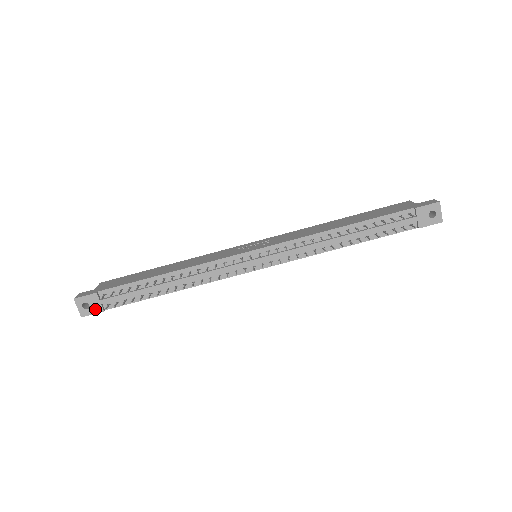
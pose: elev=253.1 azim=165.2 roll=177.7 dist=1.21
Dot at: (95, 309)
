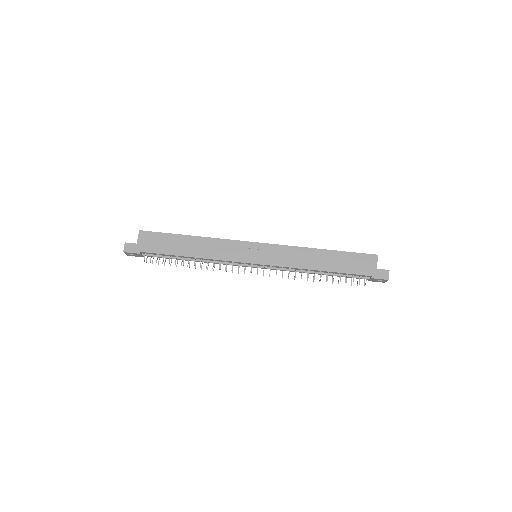
Dot at: (138, 256)
